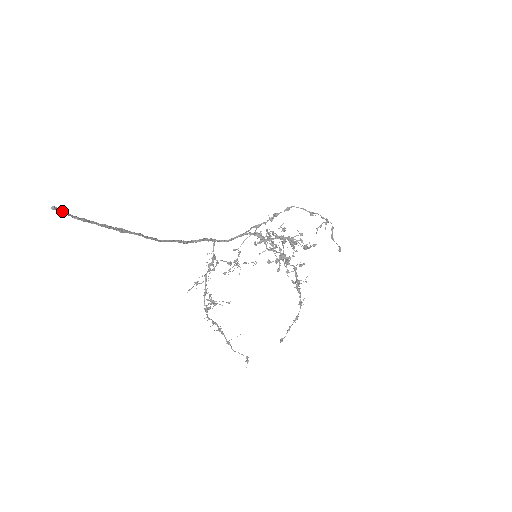
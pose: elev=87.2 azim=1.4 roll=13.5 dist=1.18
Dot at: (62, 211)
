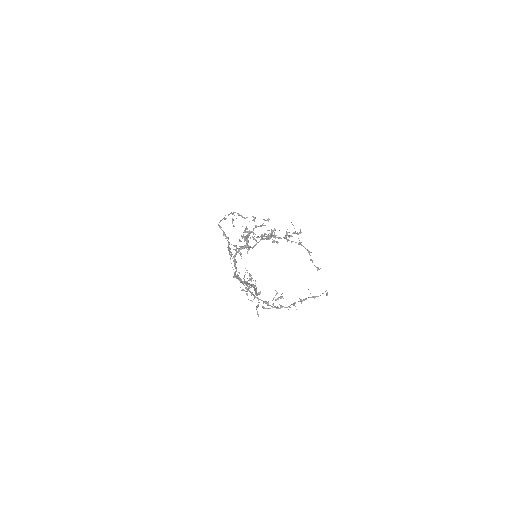
Dot at: occluded
